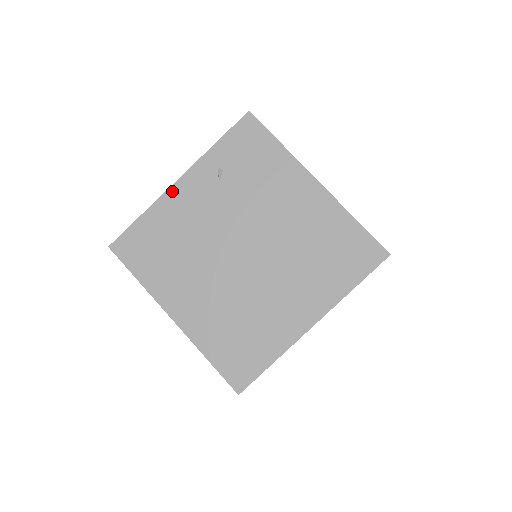
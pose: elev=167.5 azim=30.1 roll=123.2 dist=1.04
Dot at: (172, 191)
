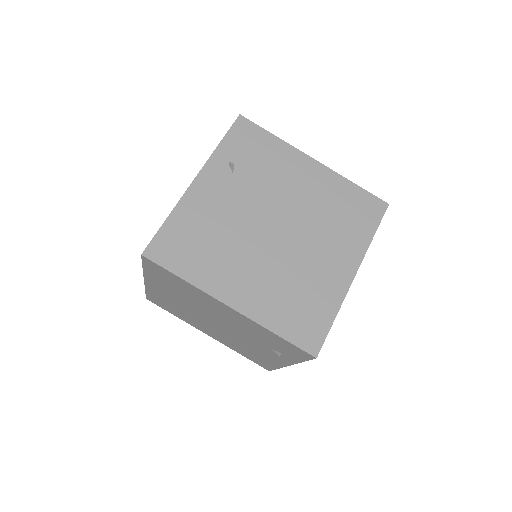
Dot at: (192, 190)
